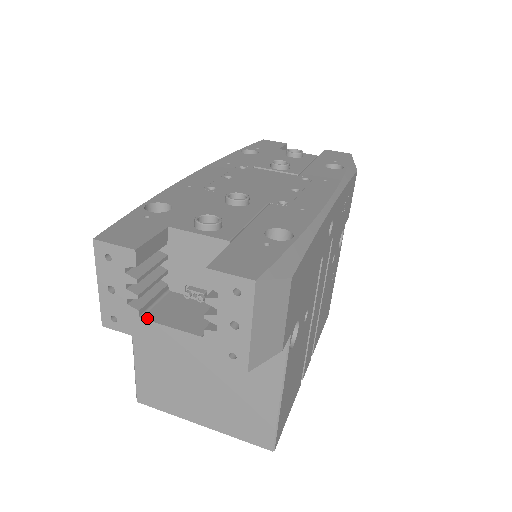
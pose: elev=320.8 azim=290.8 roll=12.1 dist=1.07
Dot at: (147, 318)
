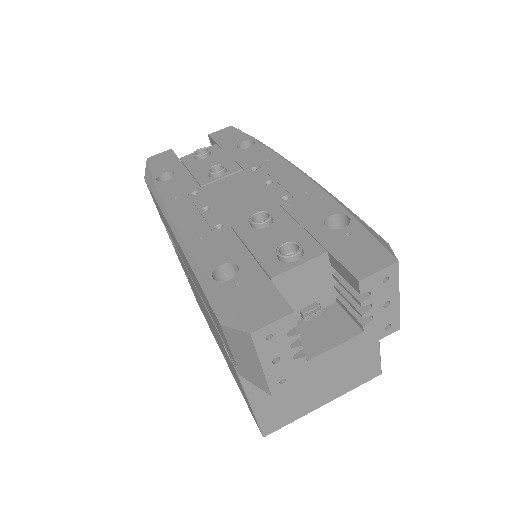
Dot at: (311, 357)
